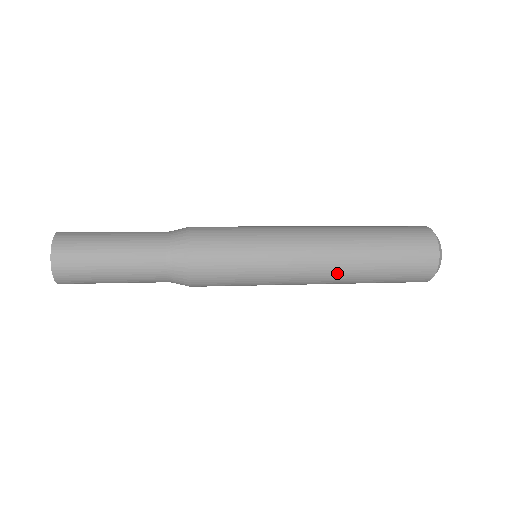
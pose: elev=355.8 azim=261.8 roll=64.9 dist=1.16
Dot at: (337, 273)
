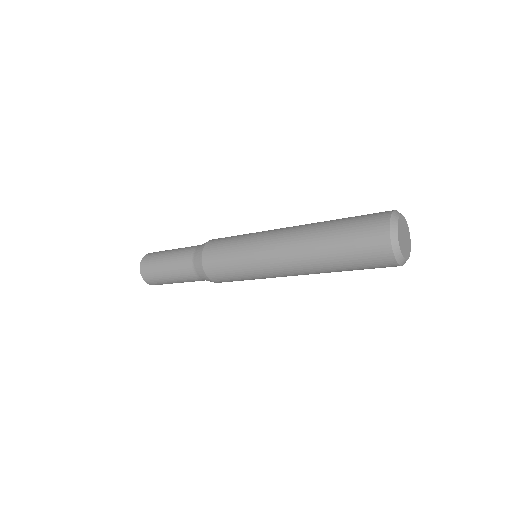
Dot at: (301, 263)
